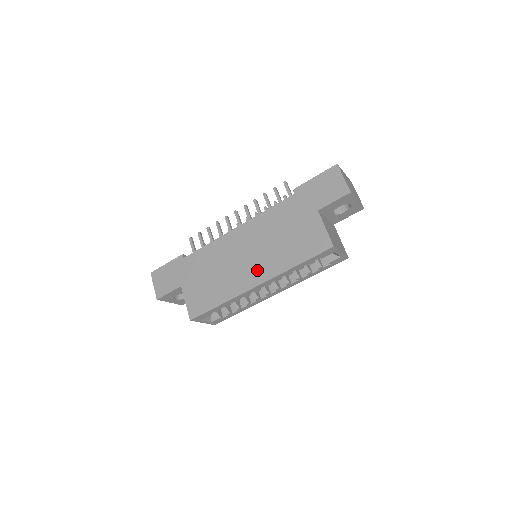
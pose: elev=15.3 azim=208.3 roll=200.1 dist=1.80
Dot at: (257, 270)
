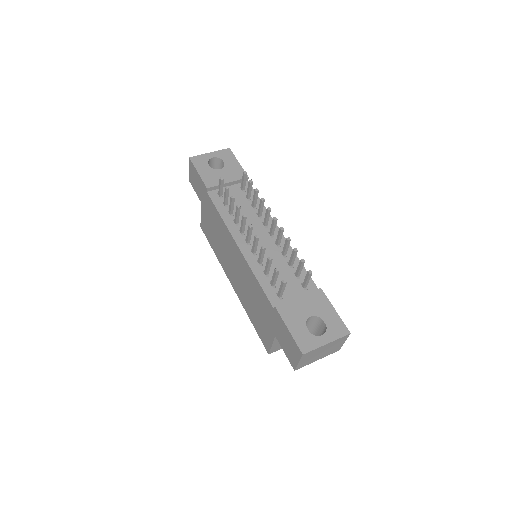
Dot at: (235, 282)
